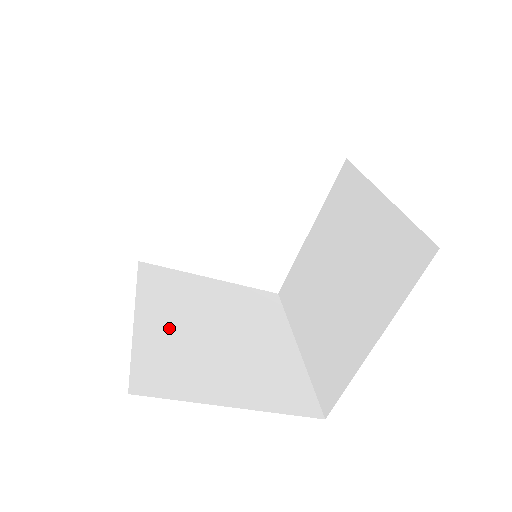
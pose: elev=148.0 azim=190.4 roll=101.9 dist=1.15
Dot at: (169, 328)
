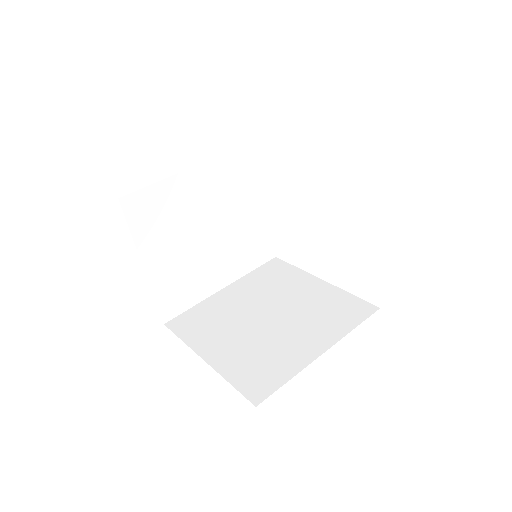
Dot at: (193, 196)
